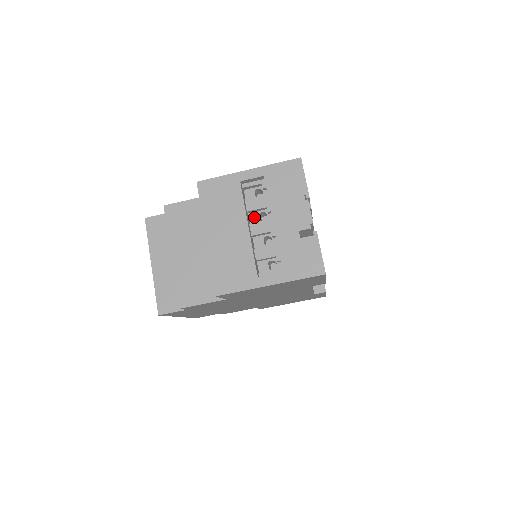
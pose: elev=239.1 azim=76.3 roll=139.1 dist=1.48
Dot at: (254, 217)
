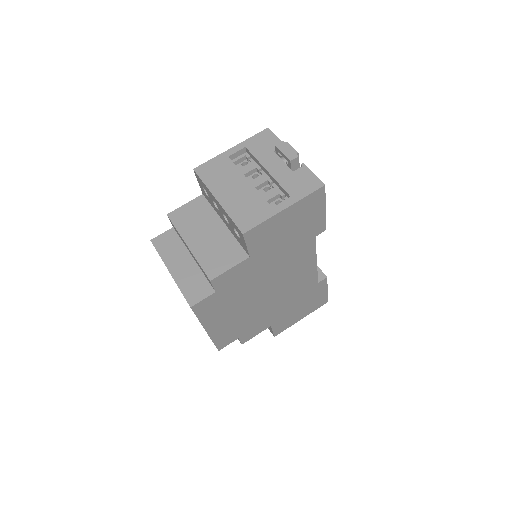
Dot at: (249, 180)
